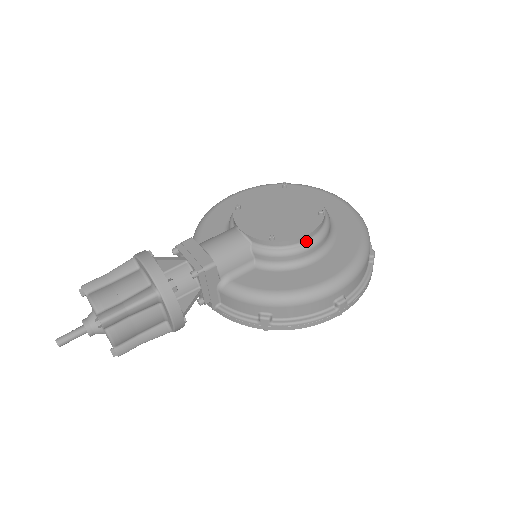
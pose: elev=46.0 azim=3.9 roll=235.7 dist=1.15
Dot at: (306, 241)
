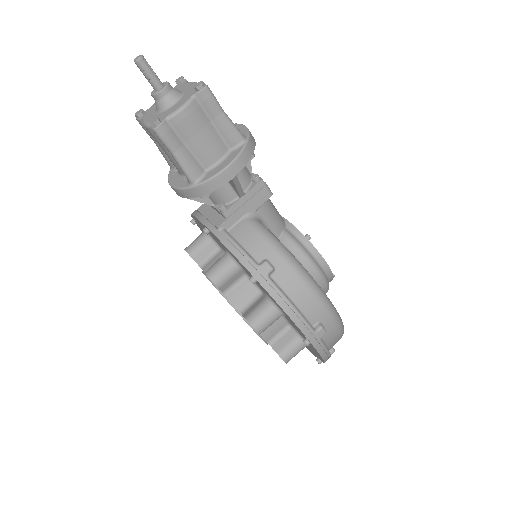
Dot at: (322, 269)
